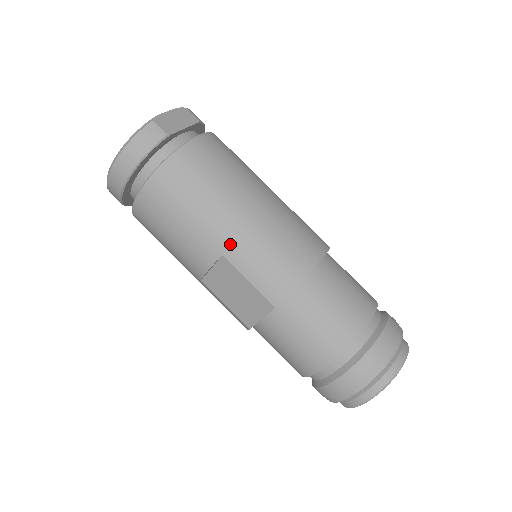
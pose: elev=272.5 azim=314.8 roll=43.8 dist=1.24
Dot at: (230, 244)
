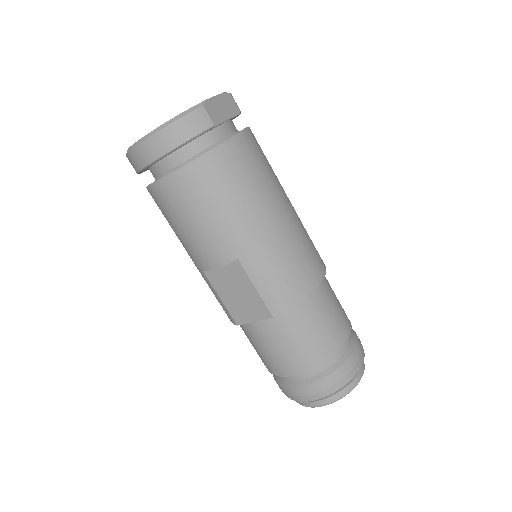
Dot at: (249, 251)
